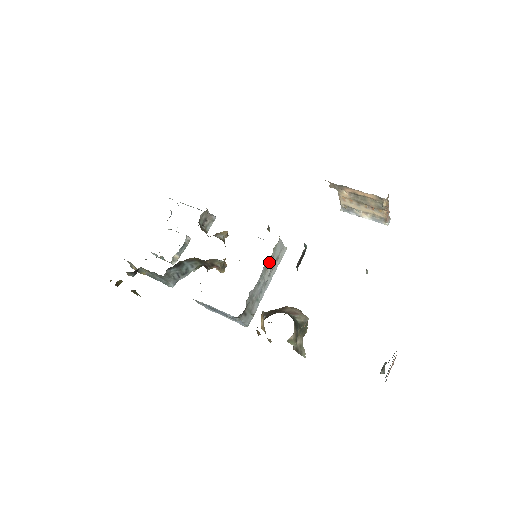
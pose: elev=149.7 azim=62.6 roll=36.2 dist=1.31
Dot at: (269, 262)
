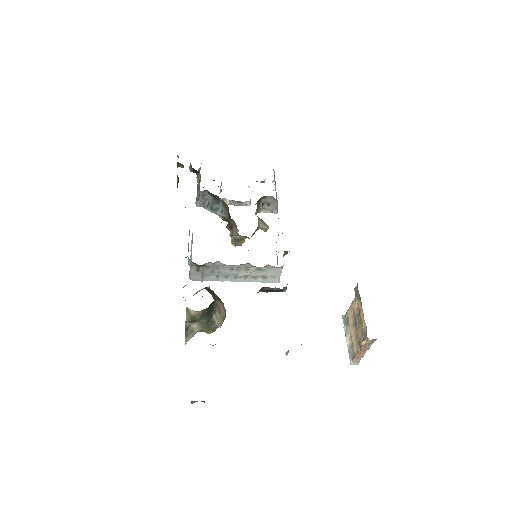
Dot at: (256, 268)
